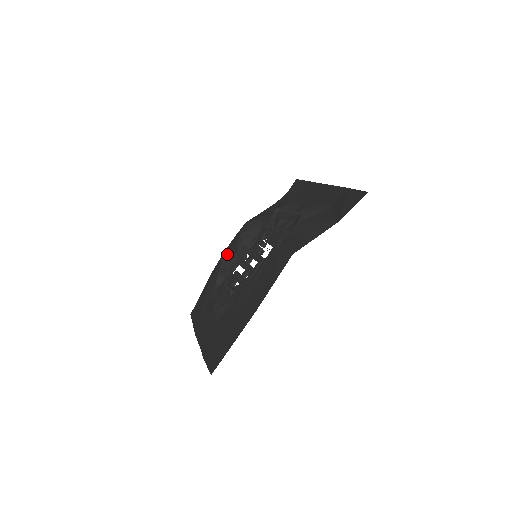
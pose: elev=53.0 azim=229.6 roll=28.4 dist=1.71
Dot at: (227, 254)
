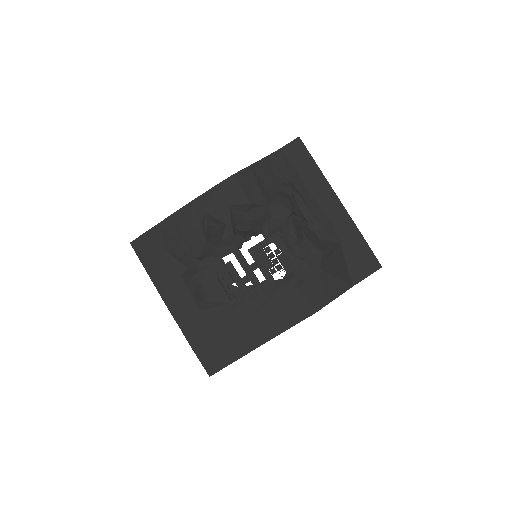
Dot at: (219, 232)
